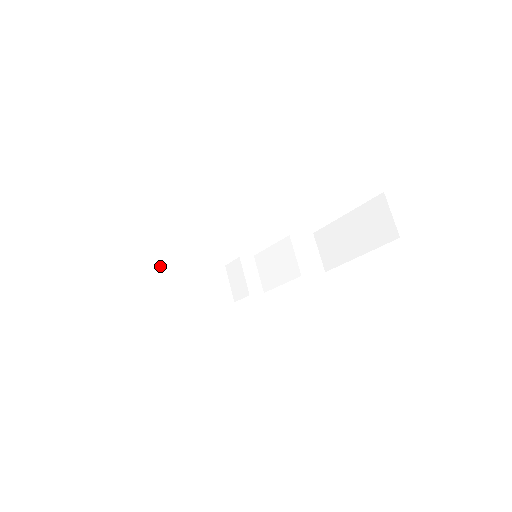
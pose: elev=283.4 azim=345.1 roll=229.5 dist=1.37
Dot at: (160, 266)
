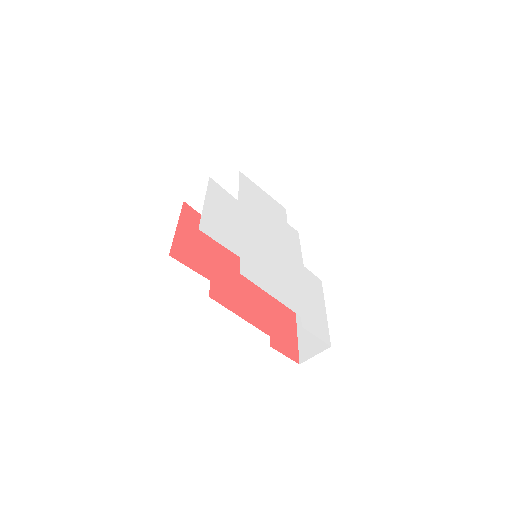
Dot at: occluded
